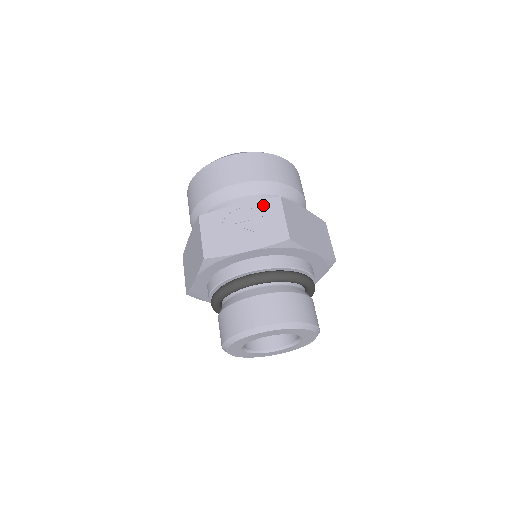
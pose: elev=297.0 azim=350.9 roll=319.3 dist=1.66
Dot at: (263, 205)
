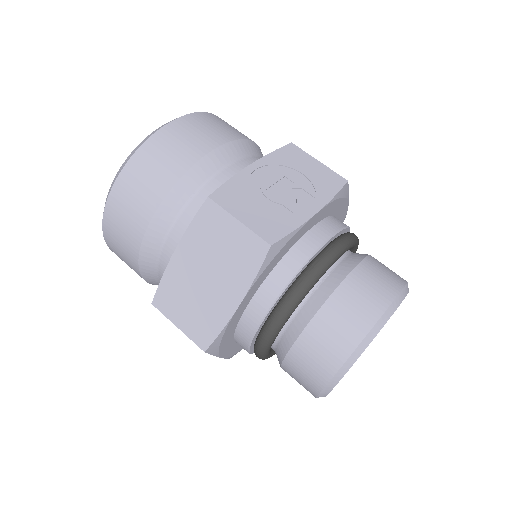
Dot at: (282, 157)
